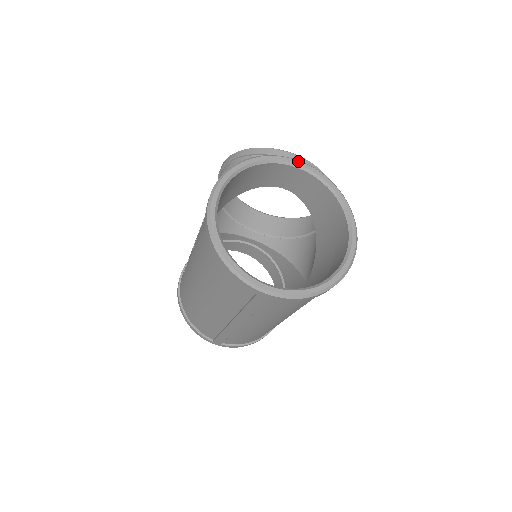
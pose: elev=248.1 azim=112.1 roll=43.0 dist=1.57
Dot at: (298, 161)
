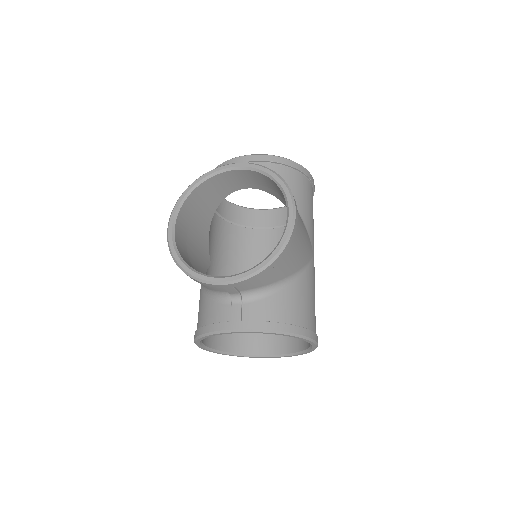
Dot at: occluded
